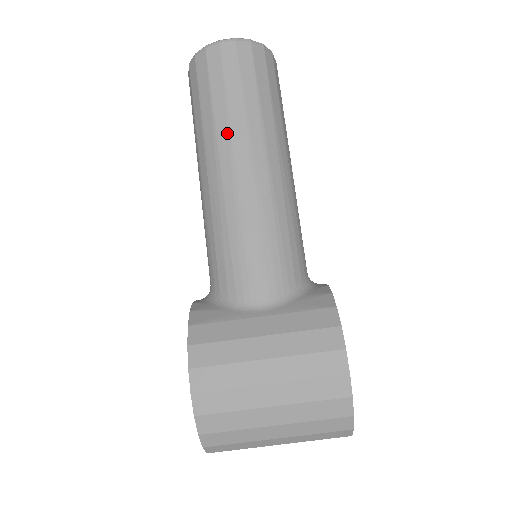
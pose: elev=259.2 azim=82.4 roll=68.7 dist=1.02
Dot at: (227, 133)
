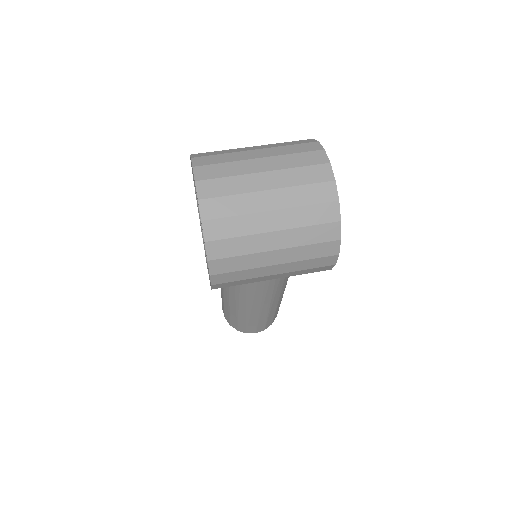
Dot at: occluded
